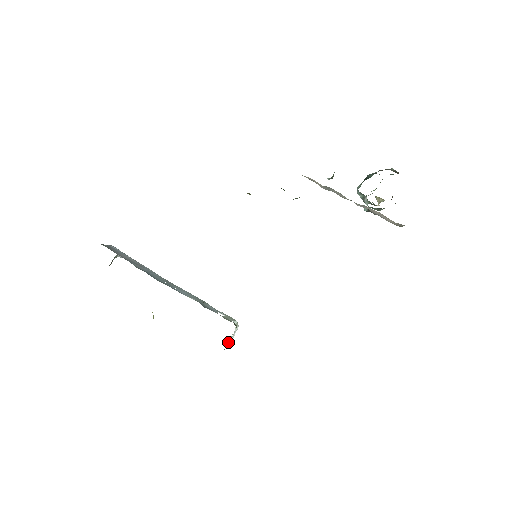
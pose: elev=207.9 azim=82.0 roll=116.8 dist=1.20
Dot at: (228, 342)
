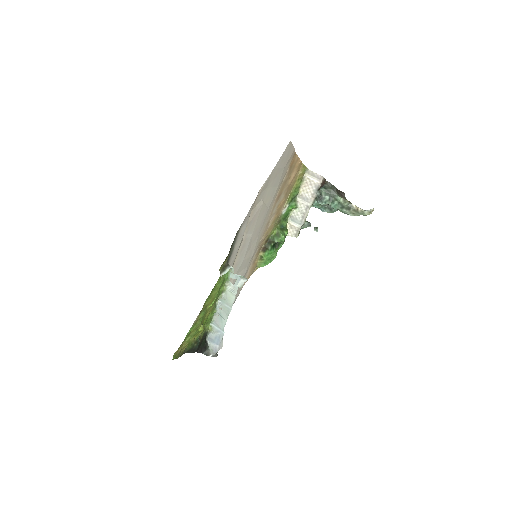
Dot at: occluded
